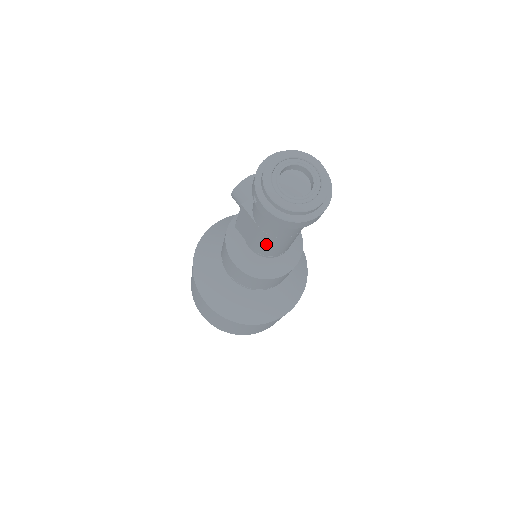
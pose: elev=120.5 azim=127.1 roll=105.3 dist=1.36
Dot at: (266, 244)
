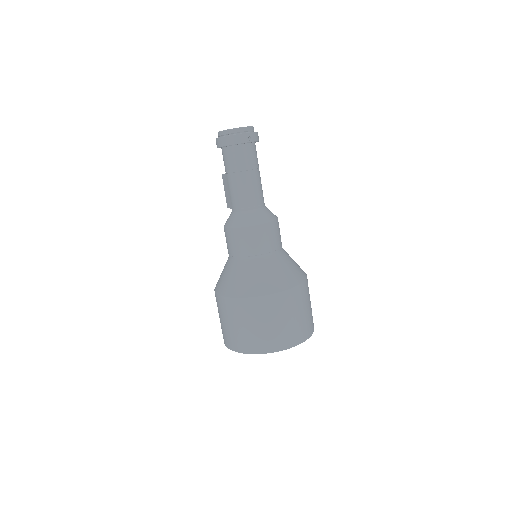
Dot at: (234, 188)
